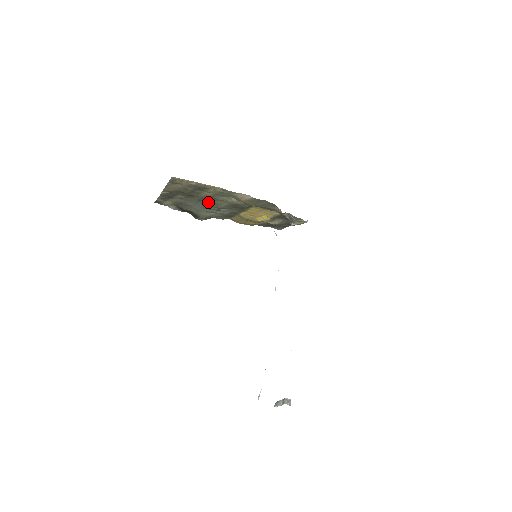
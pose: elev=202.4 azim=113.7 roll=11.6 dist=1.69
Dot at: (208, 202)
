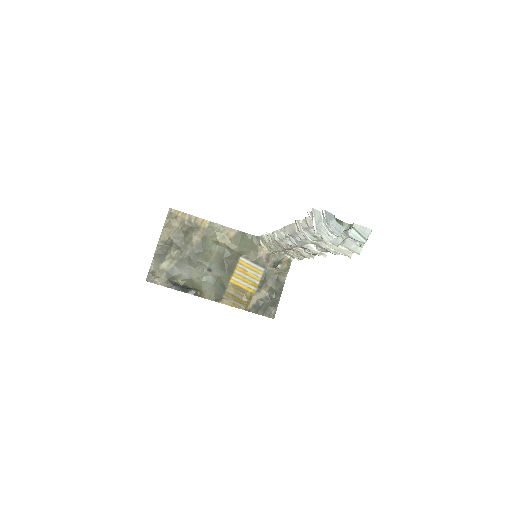
Dot at: (199, 255)
